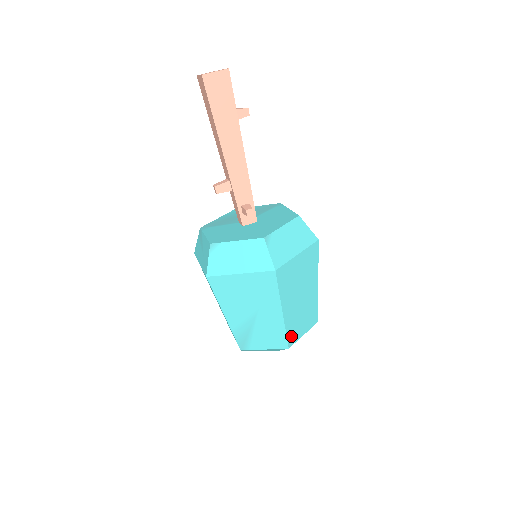
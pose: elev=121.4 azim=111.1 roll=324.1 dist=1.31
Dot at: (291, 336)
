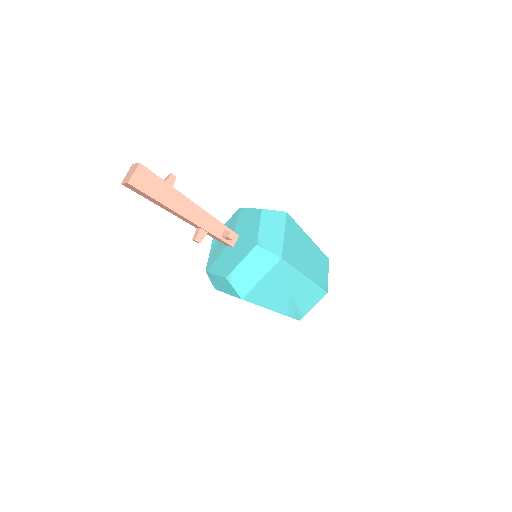
Dot at: (322, 285)
